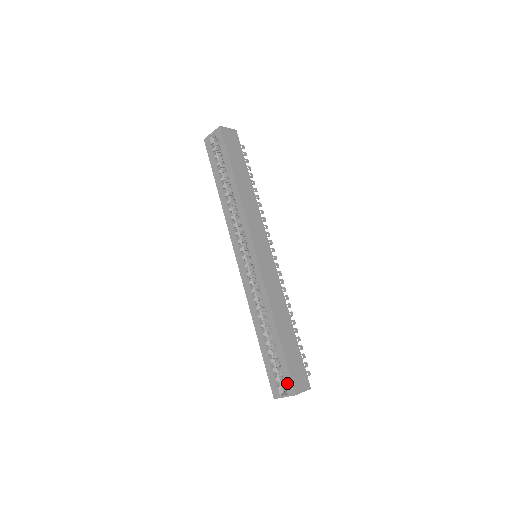
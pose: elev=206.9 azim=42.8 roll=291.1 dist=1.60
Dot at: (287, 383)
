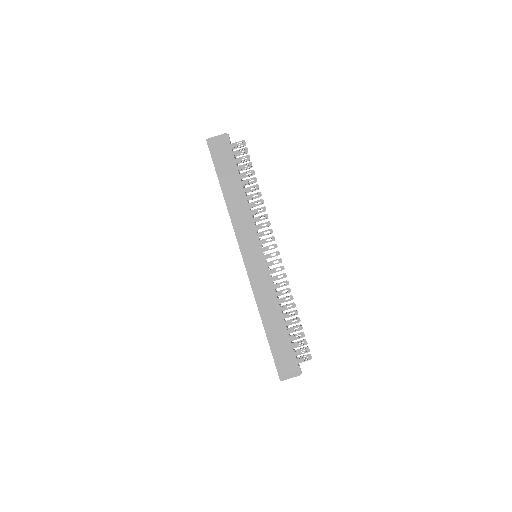
Dot at: occluded
